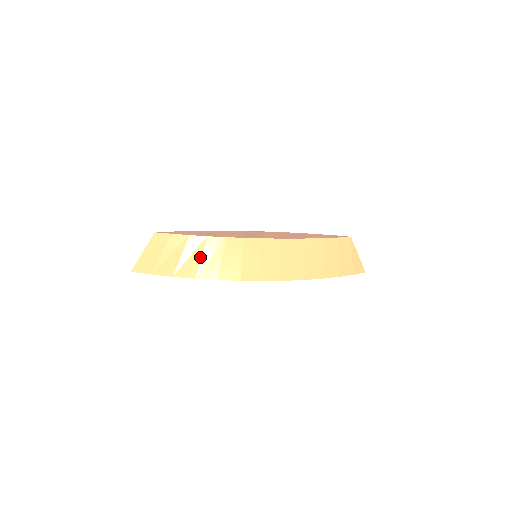
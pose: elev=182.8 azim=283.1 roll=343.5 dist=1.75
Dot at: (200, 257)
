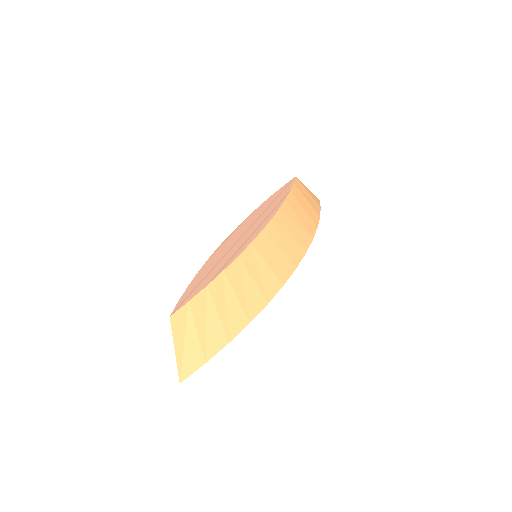
Dot at: (235, 297)
